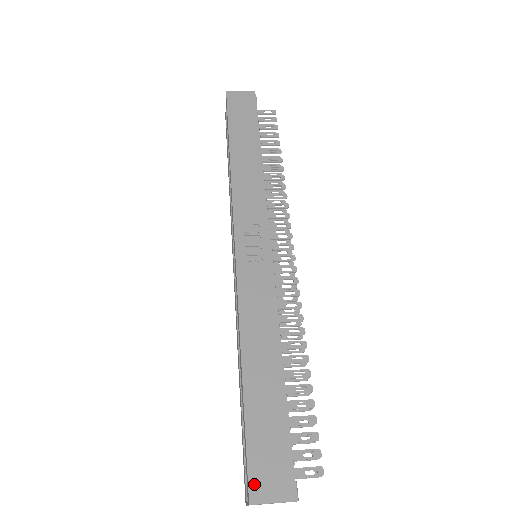
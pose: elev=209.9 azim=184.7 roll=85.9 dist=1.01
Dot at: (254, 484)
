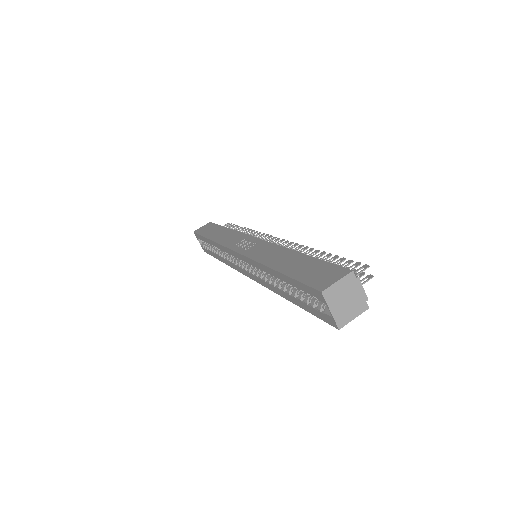
Dot at: (317, 286)
